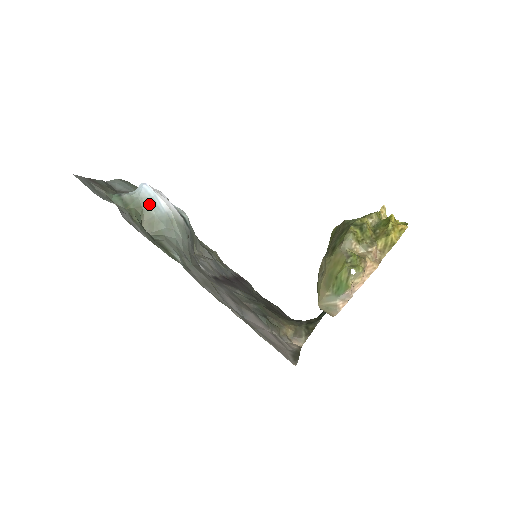
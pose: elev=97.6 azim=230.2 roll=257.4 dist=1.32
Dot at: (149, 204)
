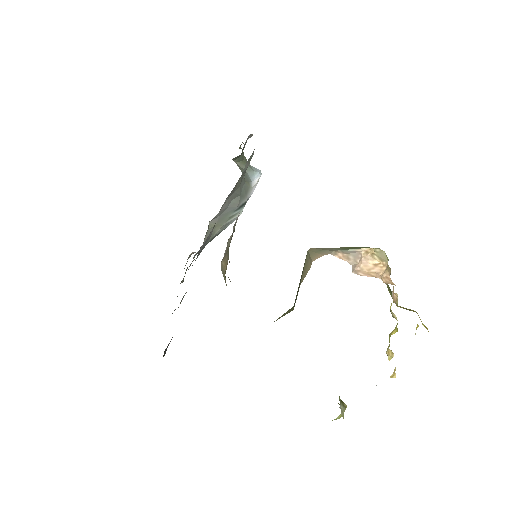
Dot at: (252, 169)
